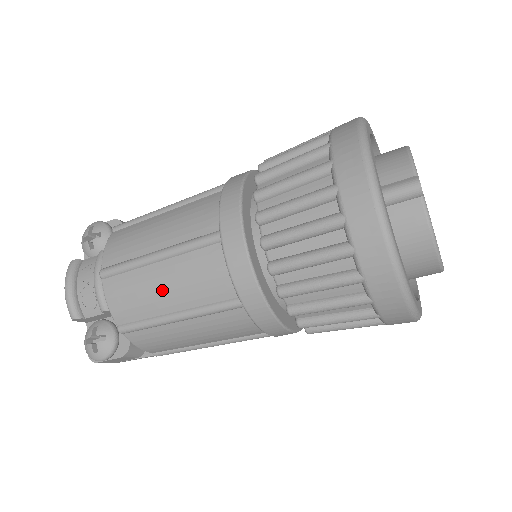
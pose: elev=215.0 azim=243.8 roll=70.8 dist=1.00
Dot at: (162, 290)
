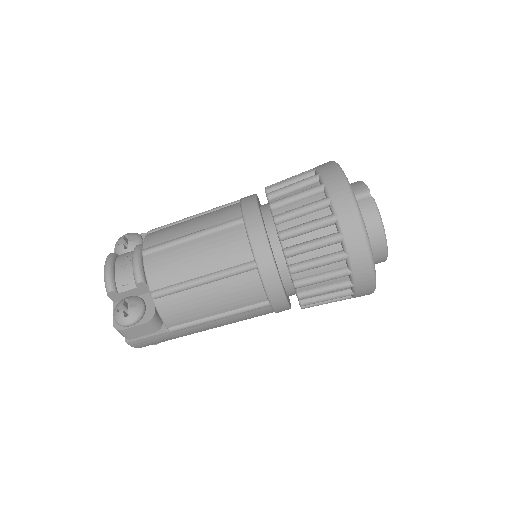
Dot at: (195, 259)
